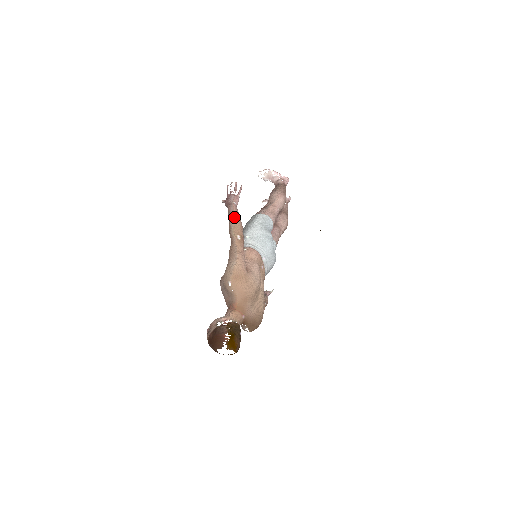
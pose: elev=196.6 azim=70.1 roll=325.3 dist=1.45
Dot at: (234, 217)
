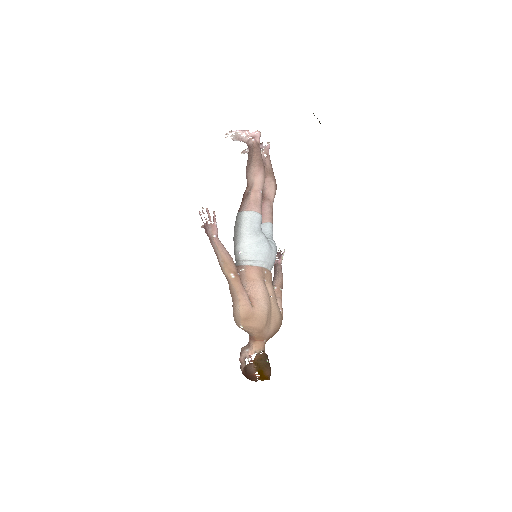
Dot at: (220, 255)
